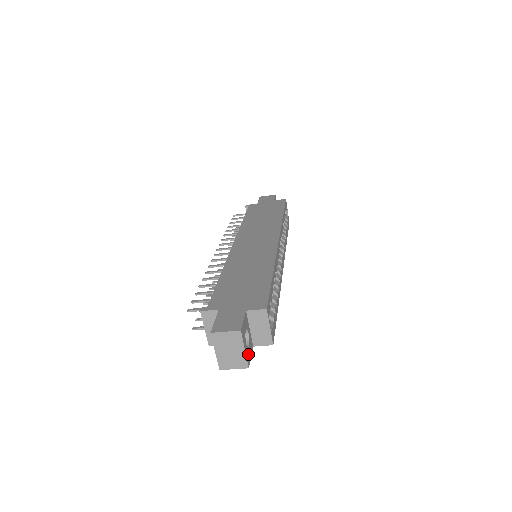
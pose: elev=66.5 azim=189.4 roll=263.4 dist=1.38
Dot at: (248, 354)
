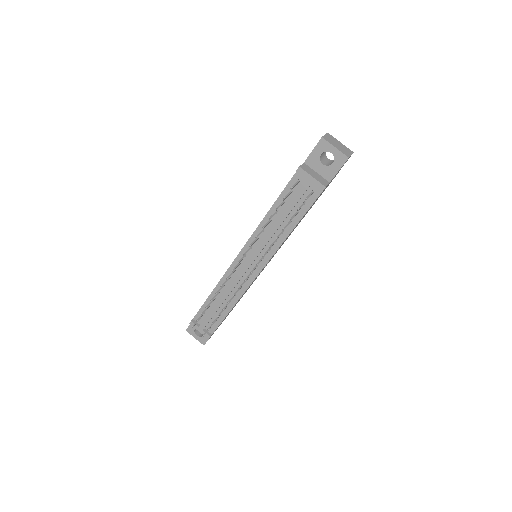
Dot at: occluded
